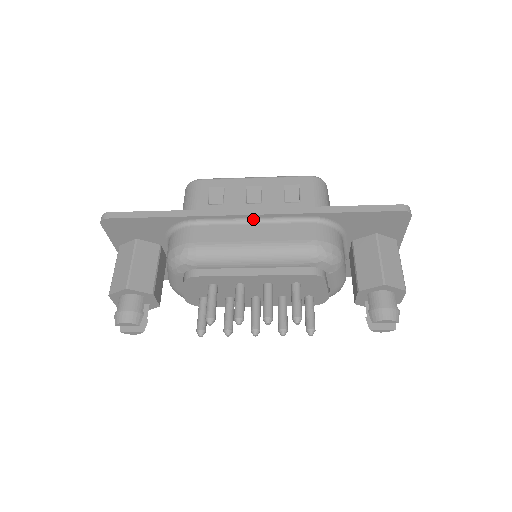
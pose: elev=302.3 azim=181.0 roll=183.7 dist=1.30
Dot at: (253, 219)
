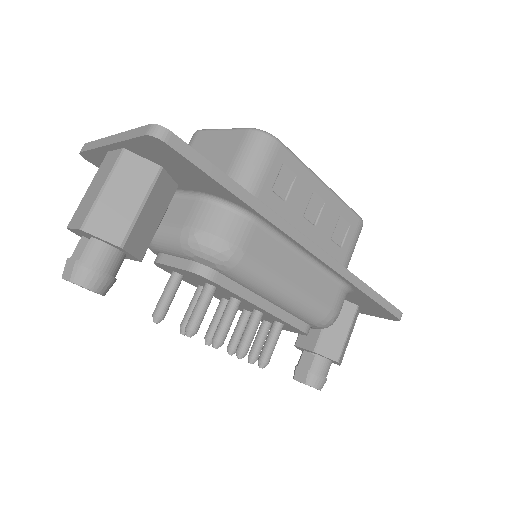
Dot at: (307, 254)
